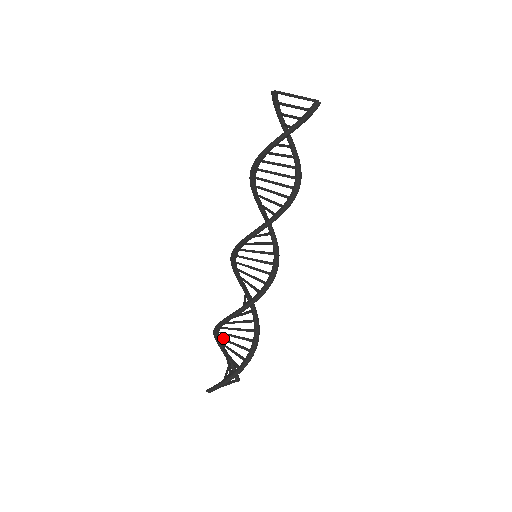
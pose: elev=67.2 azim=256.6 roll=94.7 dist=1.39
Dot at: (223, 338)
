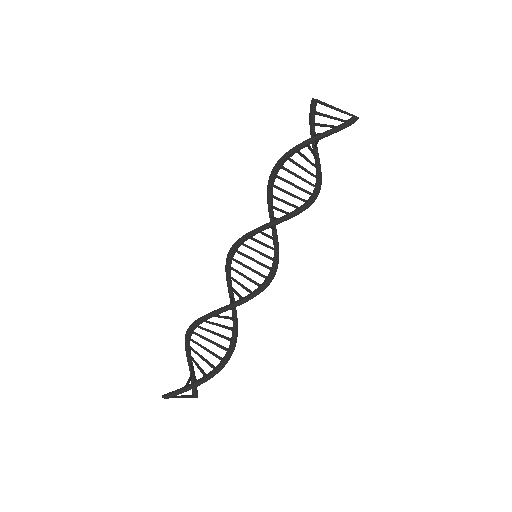
Dot at: (195, 341)
